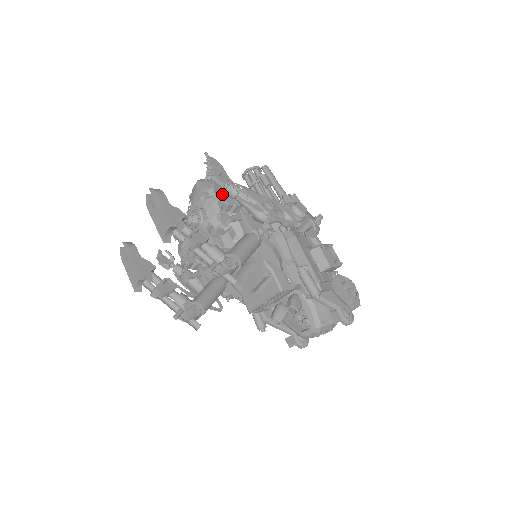
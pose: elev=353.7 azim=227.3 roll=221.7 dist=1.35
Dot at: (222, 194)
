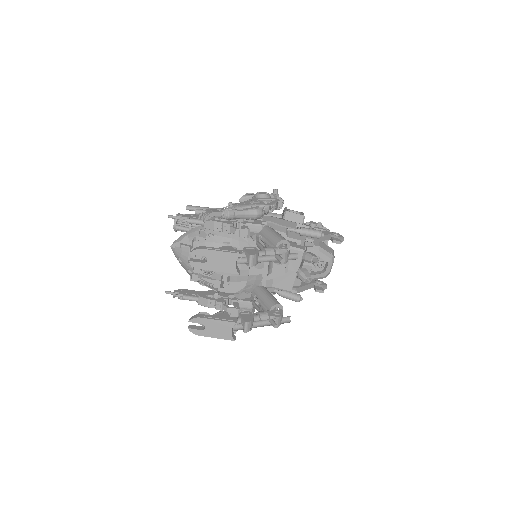
Dot at: (220, 223)
